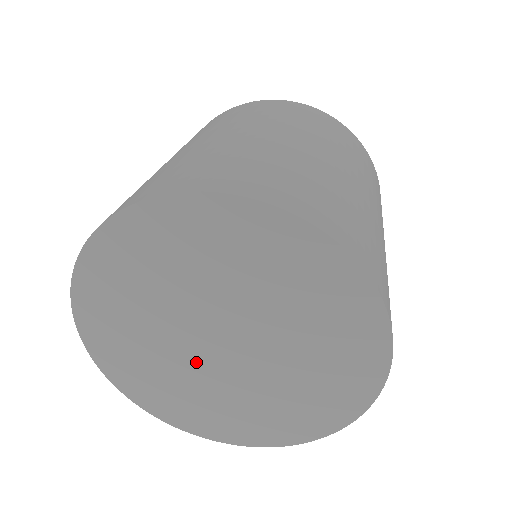
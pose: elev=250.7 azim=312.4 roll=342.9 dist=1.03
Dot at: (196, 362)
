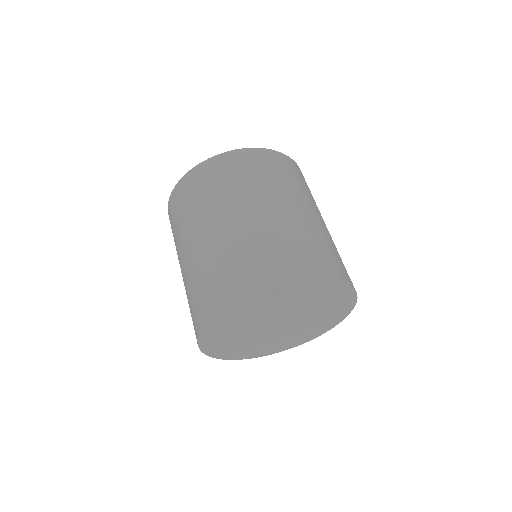
Dot at: (258, 333)
